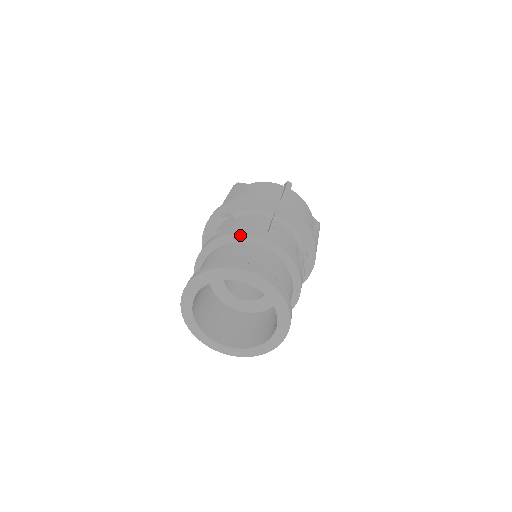
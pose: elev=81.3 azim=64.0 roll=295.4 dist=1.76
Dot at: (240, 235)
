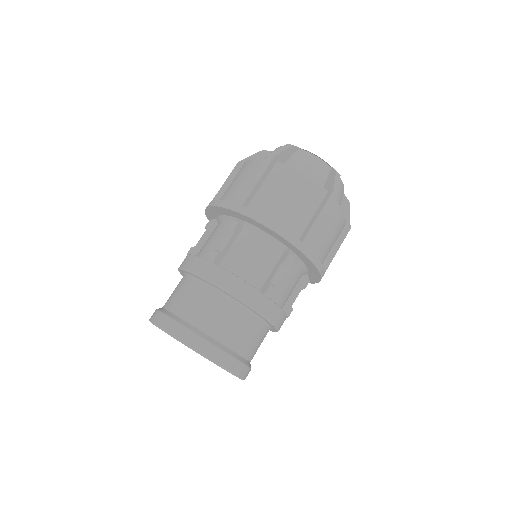
Dot at: (229, 294)
